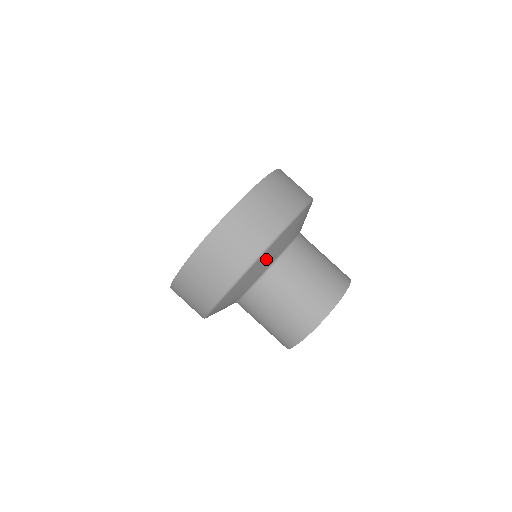
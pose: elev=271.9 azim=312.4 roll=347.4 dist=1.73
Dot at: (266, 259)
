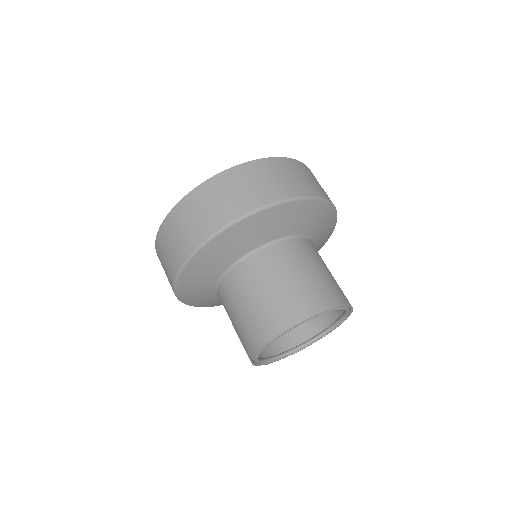
Dot at: (310, 216)
